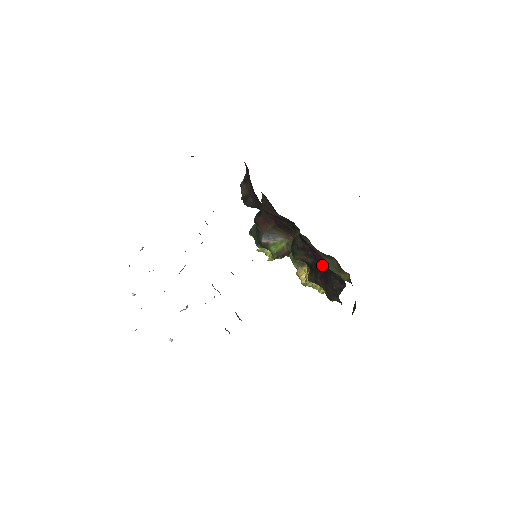
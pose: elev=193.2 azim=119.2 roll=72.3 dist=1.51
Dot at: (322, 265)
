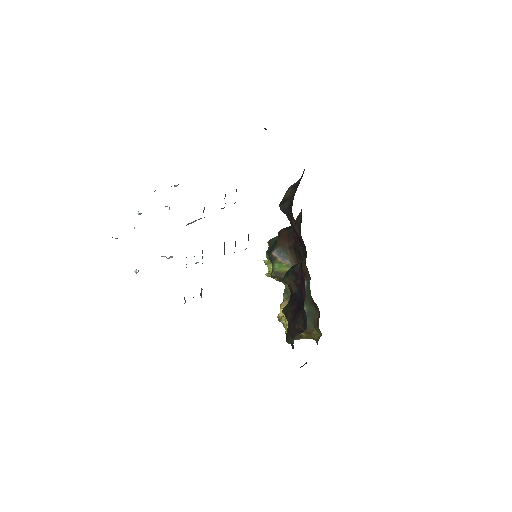
Dot at: (301, 299)
